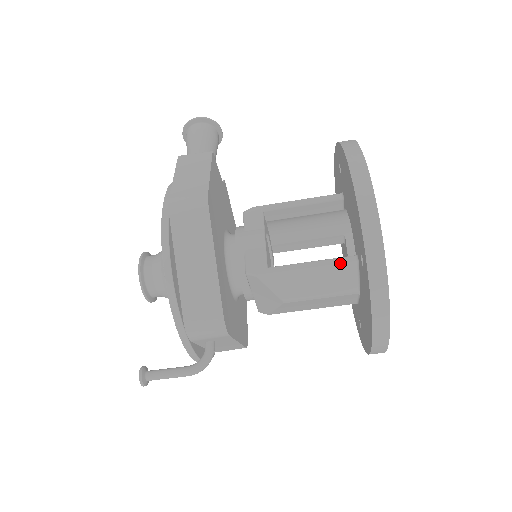
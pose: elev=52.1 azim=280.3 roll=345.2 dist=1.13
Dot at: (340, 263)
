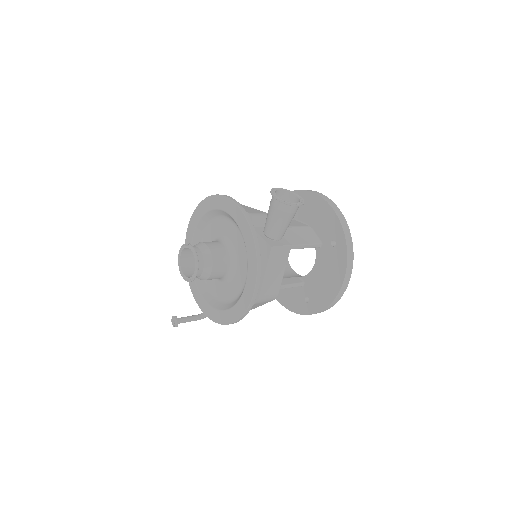
Dot at: occluded
